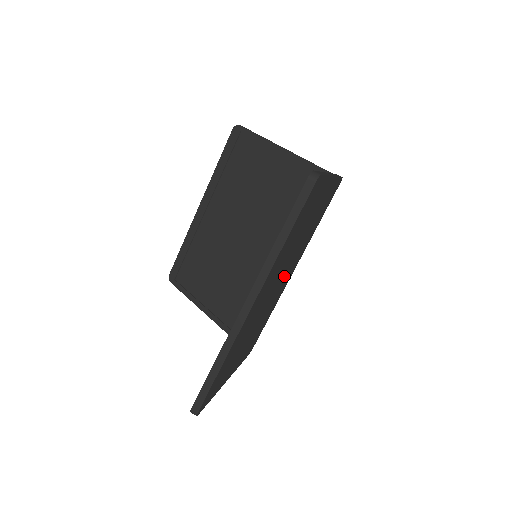
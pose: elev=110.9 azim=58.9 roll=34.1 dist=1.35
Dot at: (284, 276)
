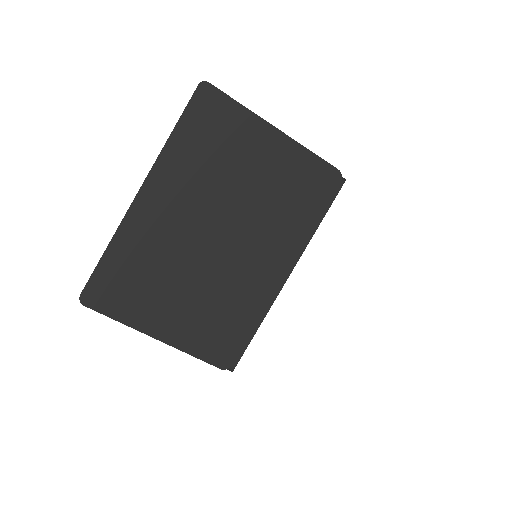
Dot at: (238, 241)
